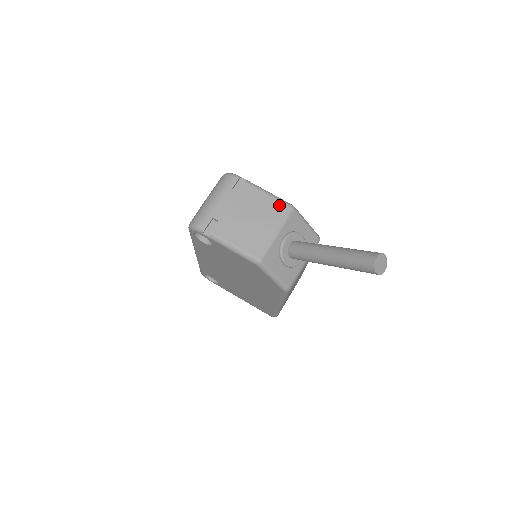
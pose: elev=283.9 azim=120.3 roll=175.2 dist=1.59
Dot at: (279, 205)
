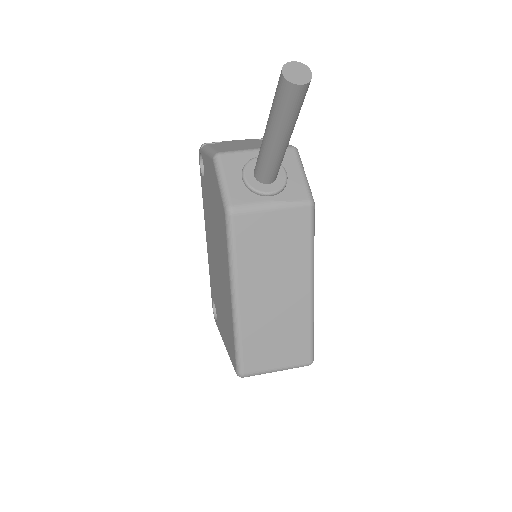
Dot at: occluded
